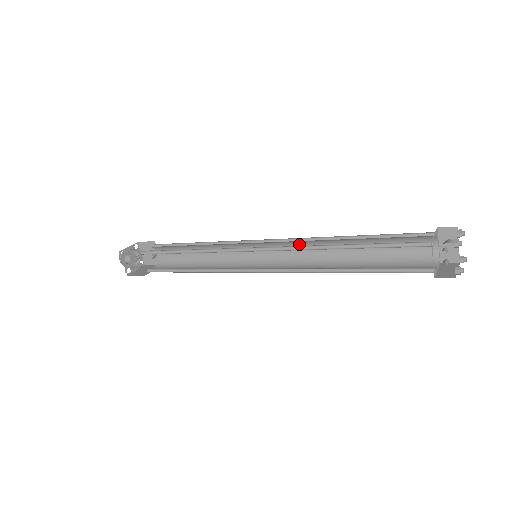
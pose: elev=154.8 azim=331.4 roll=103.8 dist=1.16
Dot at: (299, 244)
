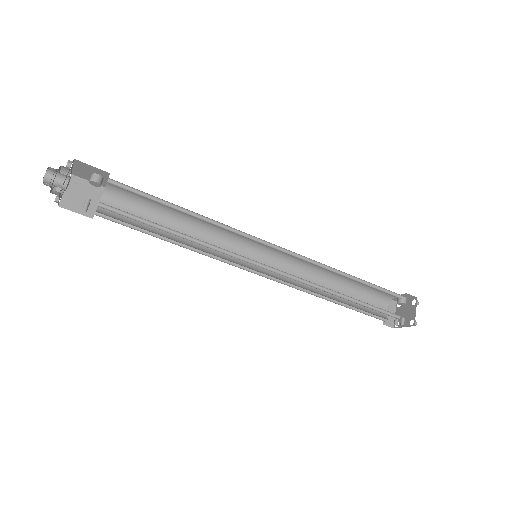
Dot at: (301, 259)
